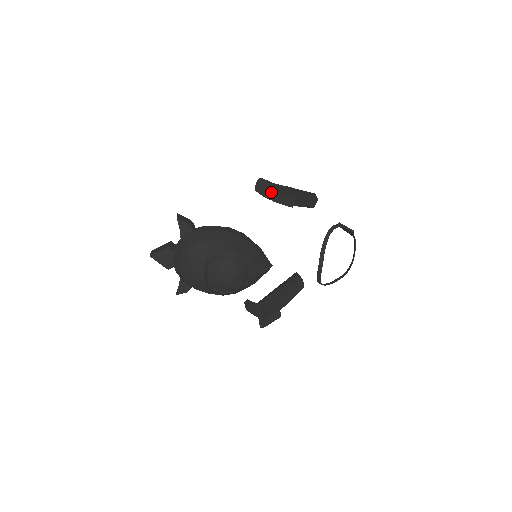
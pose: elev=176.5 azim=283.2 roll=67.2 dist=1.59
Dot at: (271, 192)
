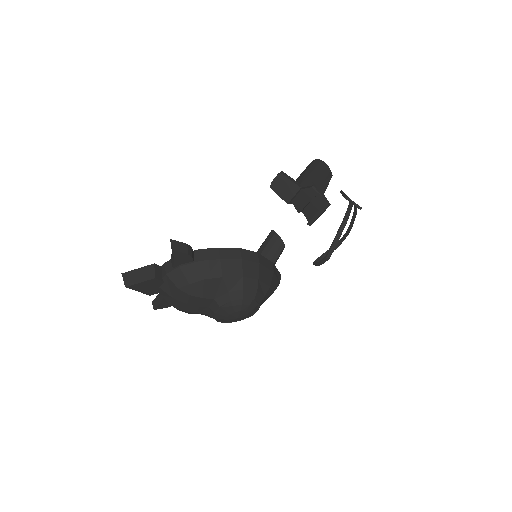
Dot at: (300, 203)
